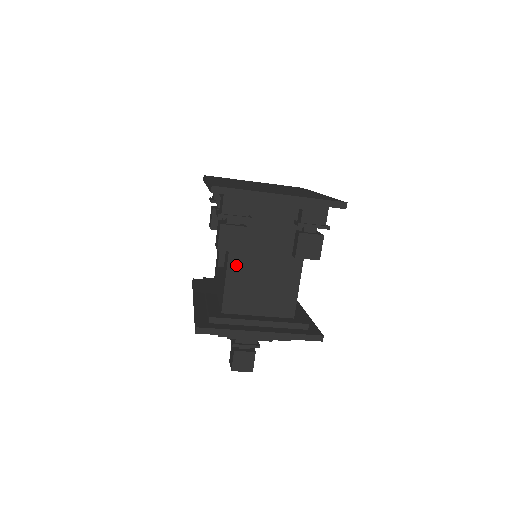
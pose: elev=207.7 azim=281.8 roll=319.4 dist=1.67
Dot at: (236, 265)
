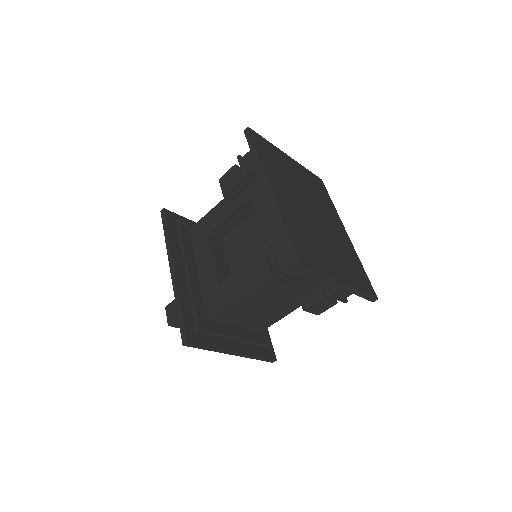
Dot at: (251, 295)
